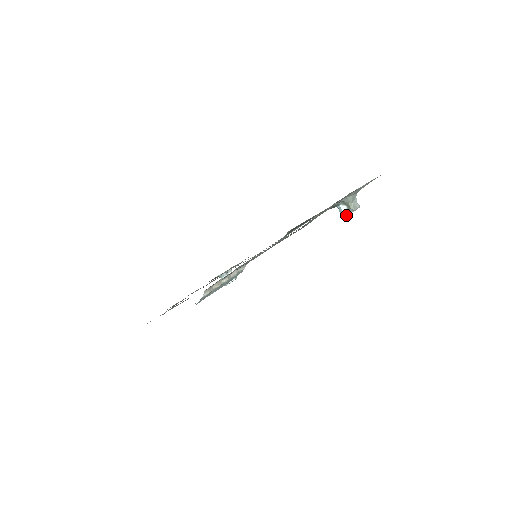
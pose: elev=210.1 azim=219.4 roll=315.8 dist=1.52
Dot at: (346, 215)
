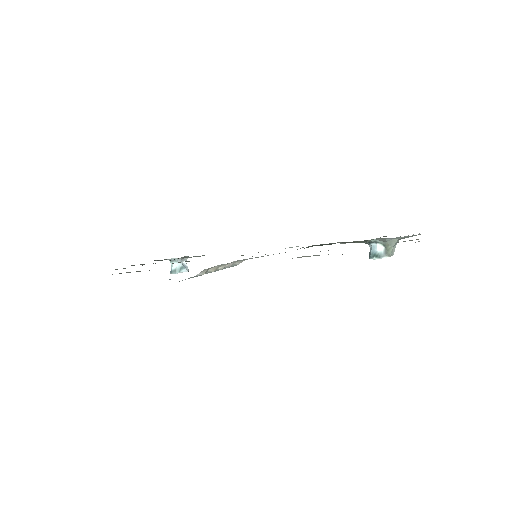
Dot at: (380, 257)
